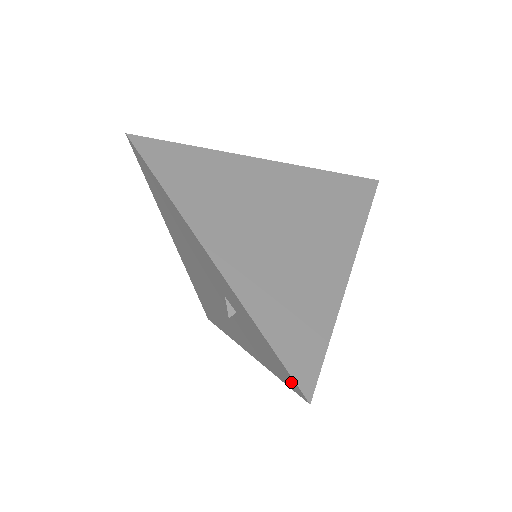
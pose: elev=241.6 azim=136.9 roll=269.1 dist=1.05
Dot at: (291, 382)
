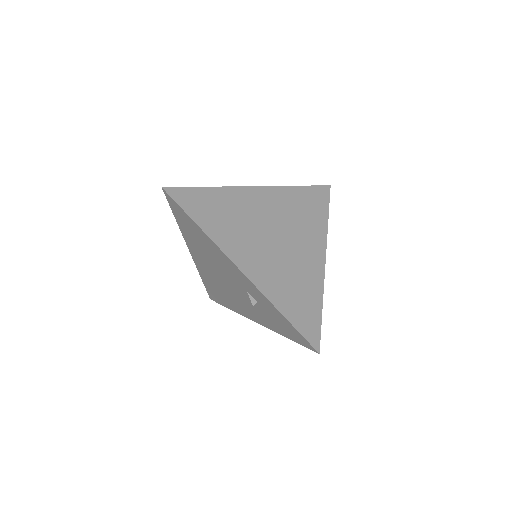
Dot at: (304, 342)
